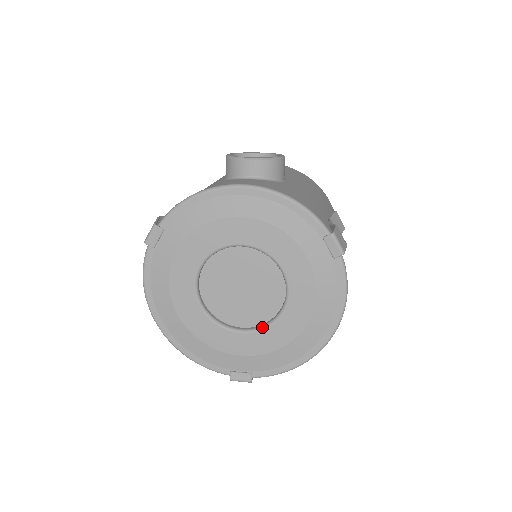
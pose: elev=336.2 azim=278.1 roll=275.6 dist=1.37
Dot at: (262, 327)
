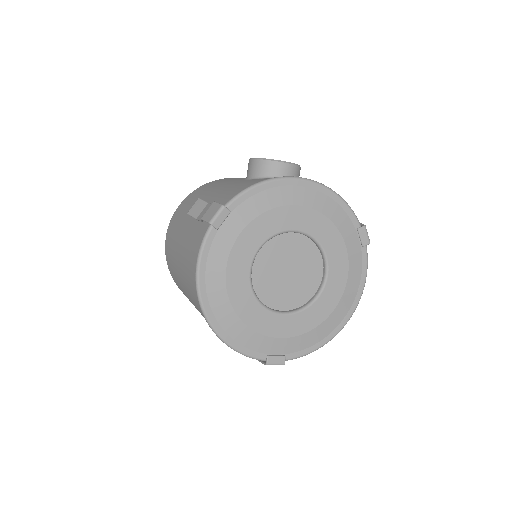
Dot at: (302, 309)
